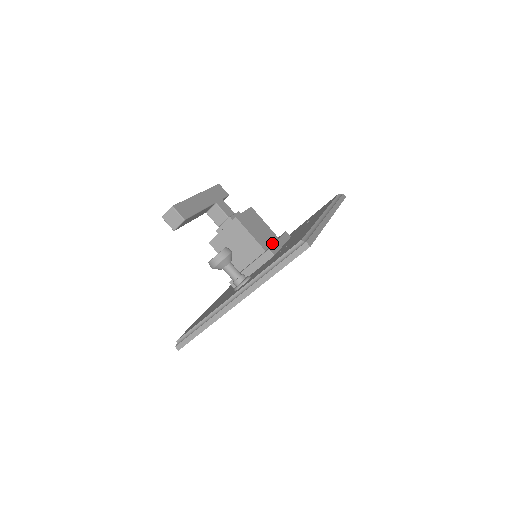
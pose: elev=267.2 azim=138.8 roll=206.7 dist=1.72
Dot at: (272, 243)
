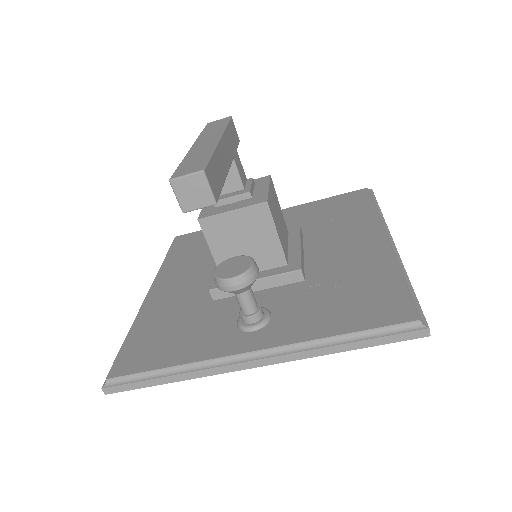
Dot at: (288, 246)
